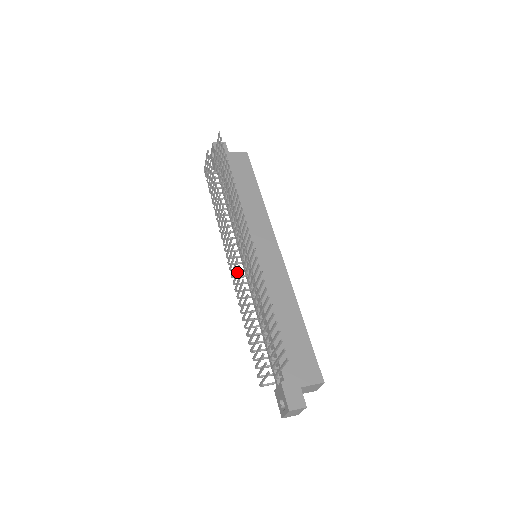
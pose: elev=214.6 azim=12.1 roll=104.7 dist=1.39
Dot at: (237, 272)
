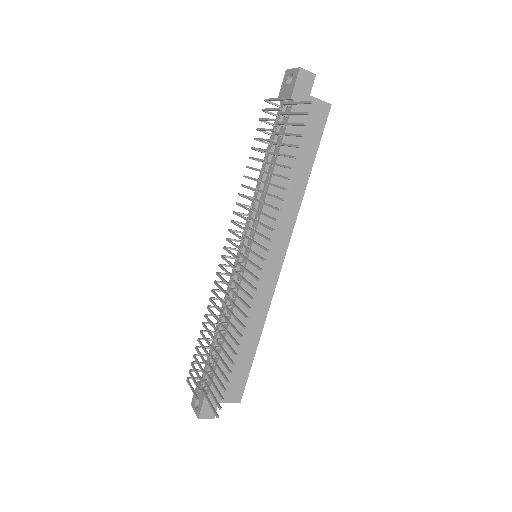
Dot at: (225, 282)
